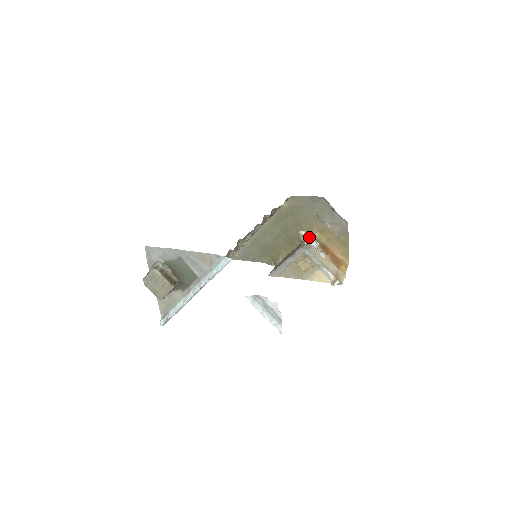
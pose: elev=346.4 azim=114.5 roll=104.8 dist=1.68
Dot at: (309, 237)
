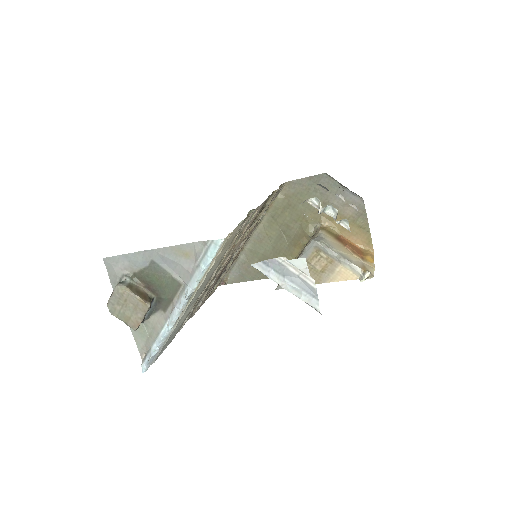
Dot at: (318, 229)
